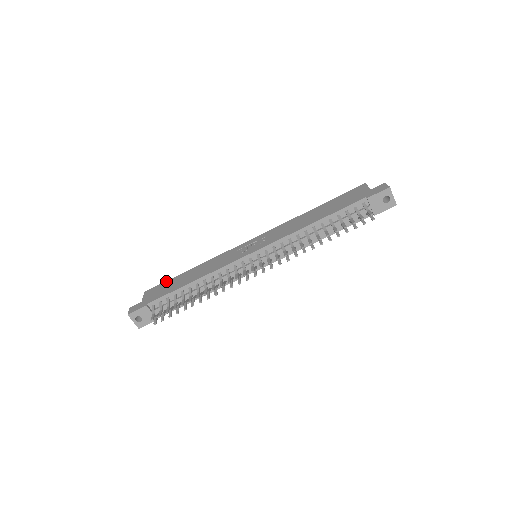
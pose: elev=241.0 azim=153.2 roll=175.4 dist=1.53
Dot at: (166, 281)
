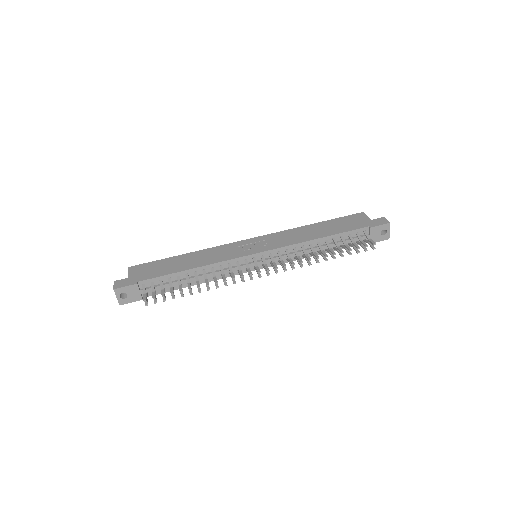
Dot at: (155, 261)
